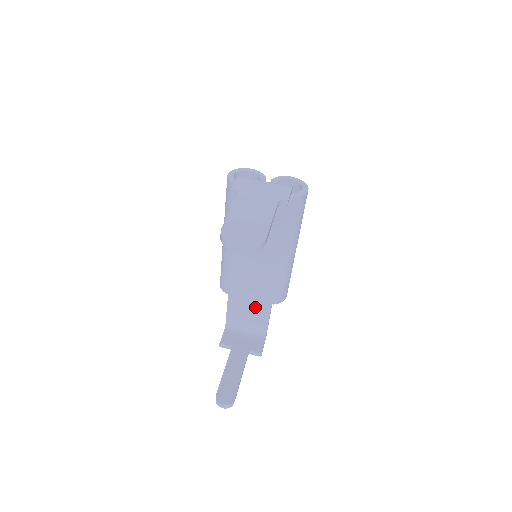
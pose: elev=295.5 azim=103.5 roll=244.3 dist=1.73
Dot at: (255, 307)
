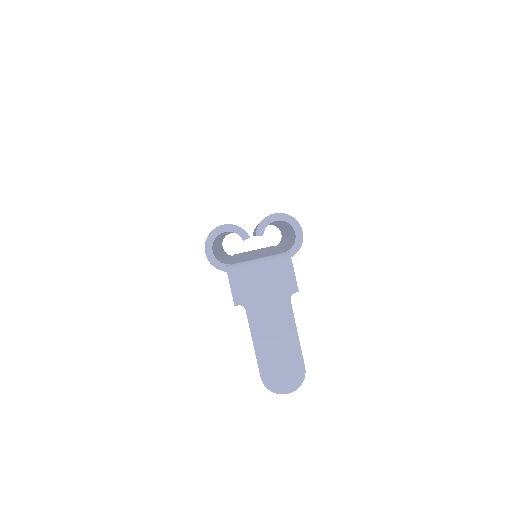
Dot at: occluded
